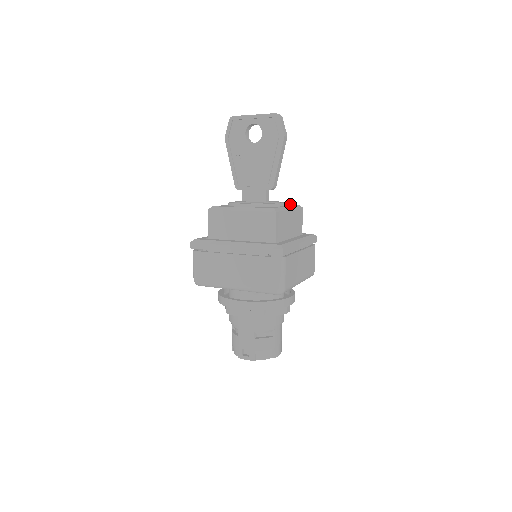
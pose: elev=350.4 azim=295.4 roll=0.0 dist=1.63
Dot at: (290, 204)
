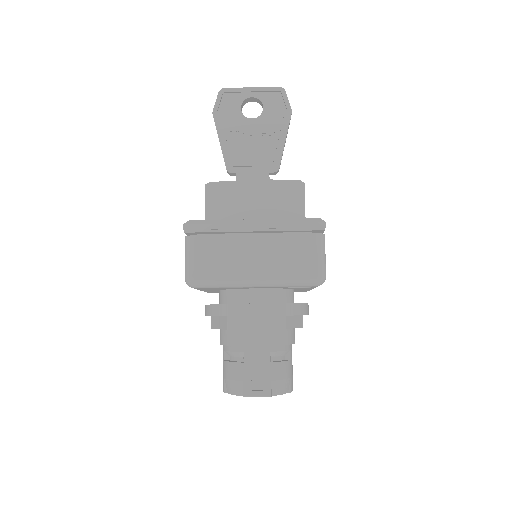
Dot at: occluded
